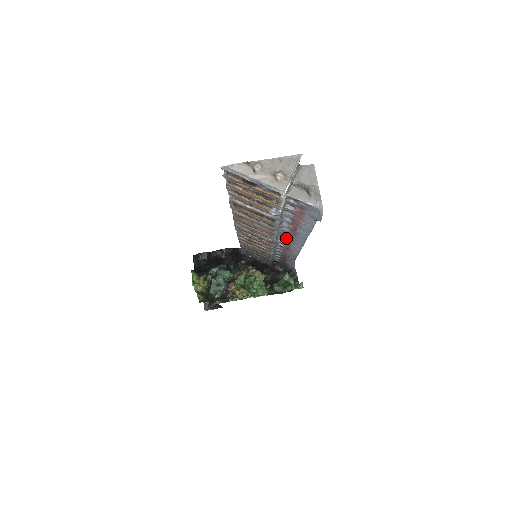
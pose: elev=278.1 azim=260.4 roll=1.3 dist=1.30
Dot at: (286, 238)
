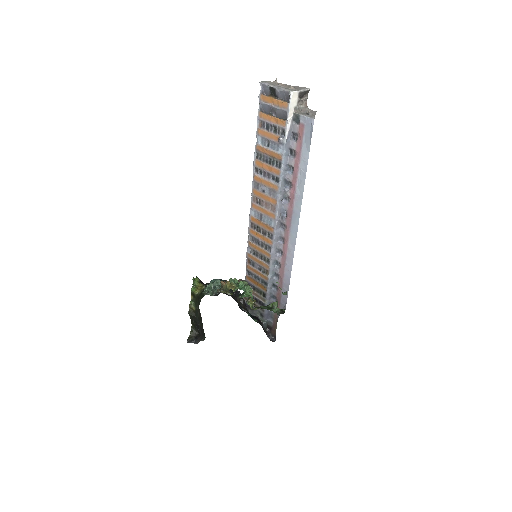
Dot at: (285, 230)
